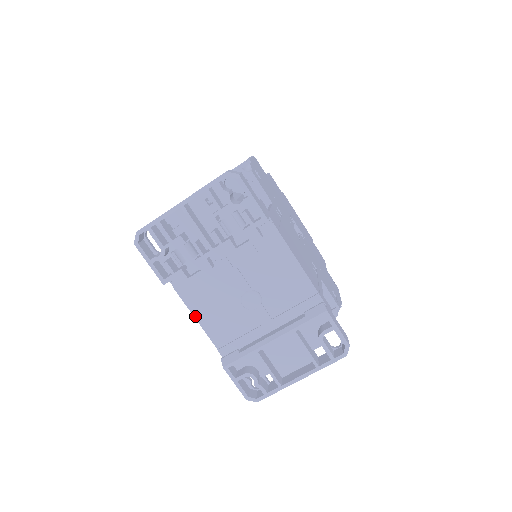
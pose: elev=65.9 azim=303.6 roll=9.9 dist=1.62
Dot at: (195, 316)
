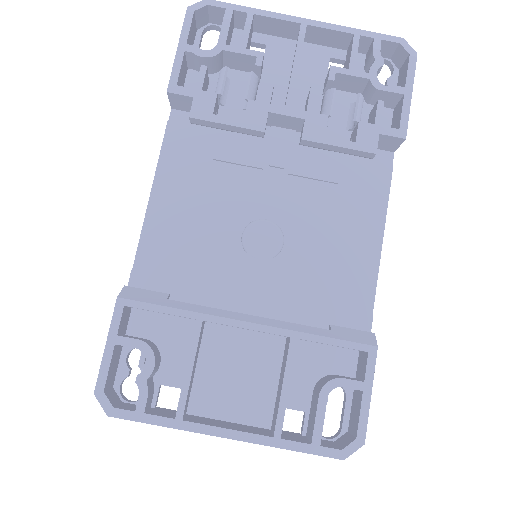
Dot at: (154, 189)
